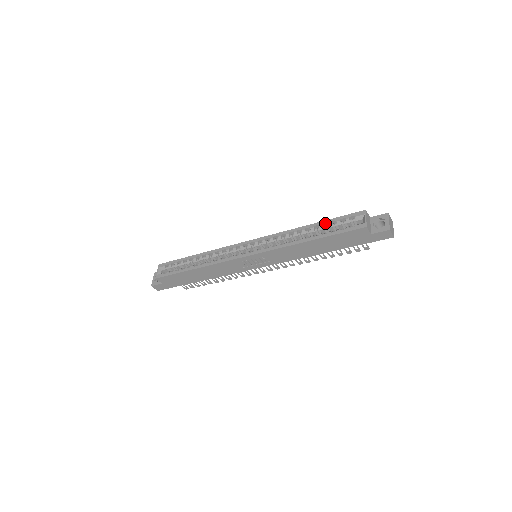
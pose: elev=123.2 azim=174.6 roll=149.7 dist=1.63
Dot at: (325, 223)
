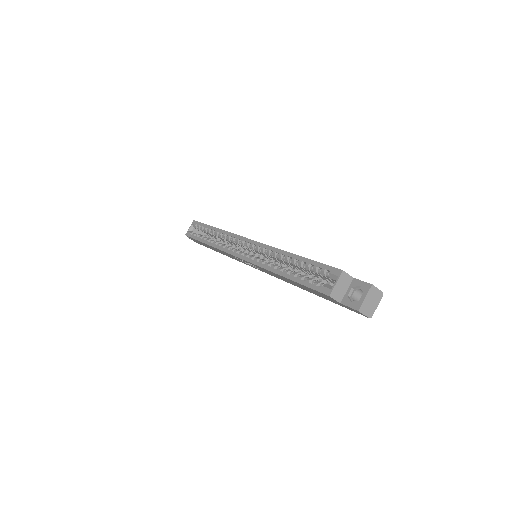
Dot at: (304, 261)
